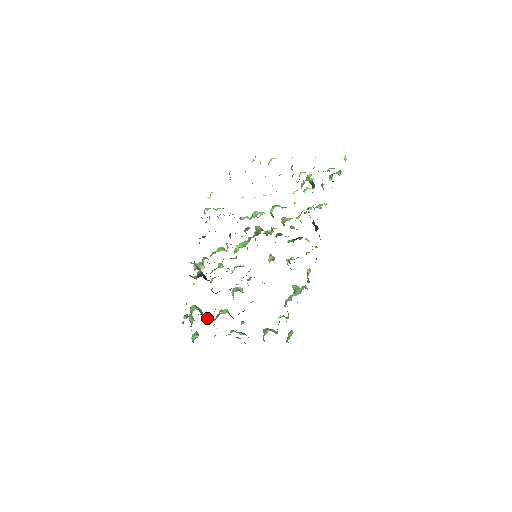
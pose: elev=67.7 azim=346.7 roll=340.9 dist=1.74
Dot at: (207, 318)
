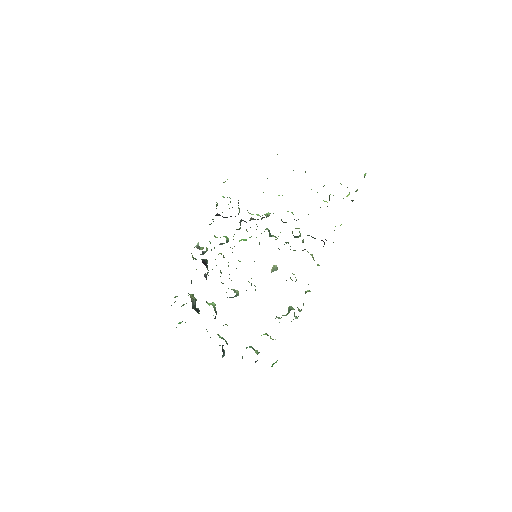
Dot at: (197, 310)
